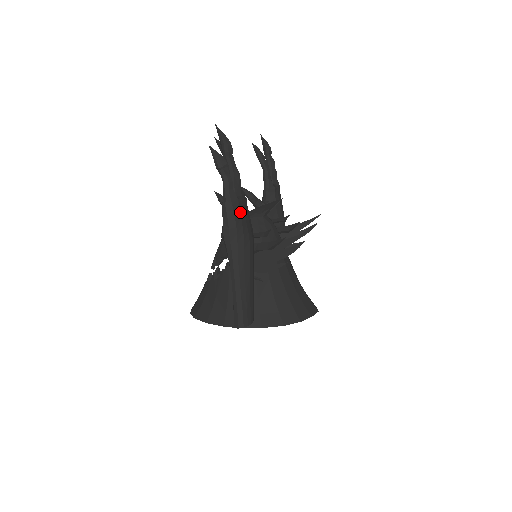
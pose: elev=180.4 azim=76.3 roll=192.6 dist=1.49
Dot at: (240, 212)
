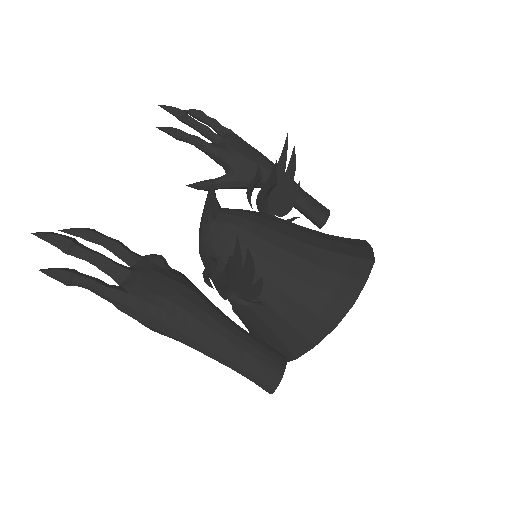
Dot at: (141, 298)
